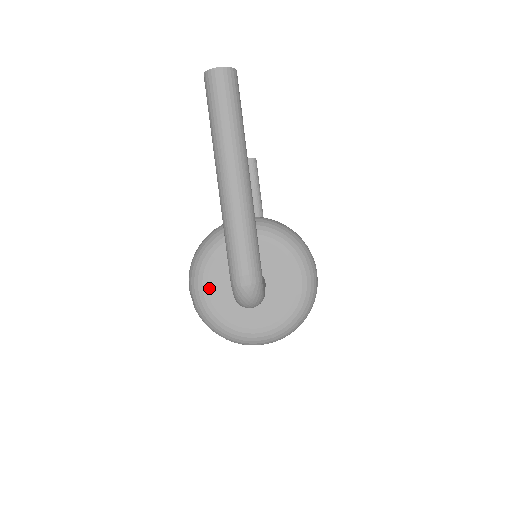
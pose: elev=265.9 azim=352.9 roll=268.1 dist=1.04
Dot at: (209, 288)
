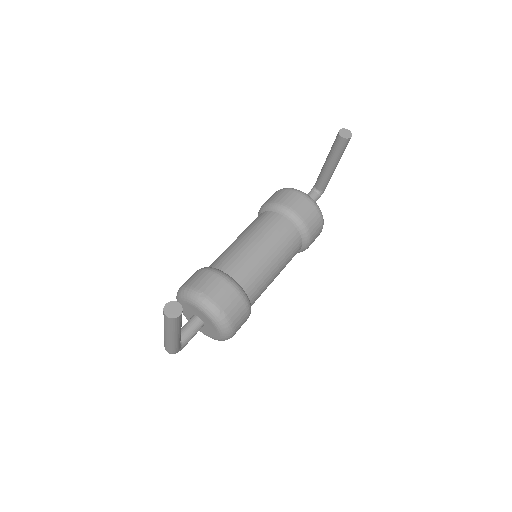
Dot at: occluded
